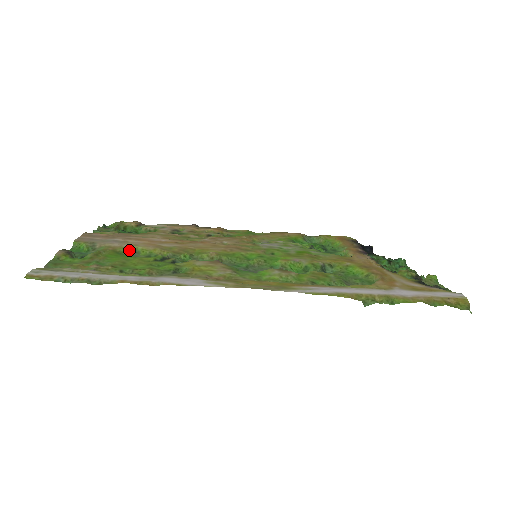
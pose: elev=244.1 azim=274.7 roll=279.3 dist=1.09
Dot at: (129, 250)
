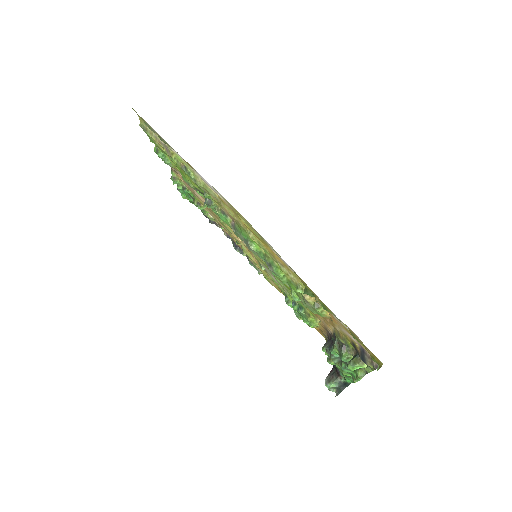
Dot at: occluded
